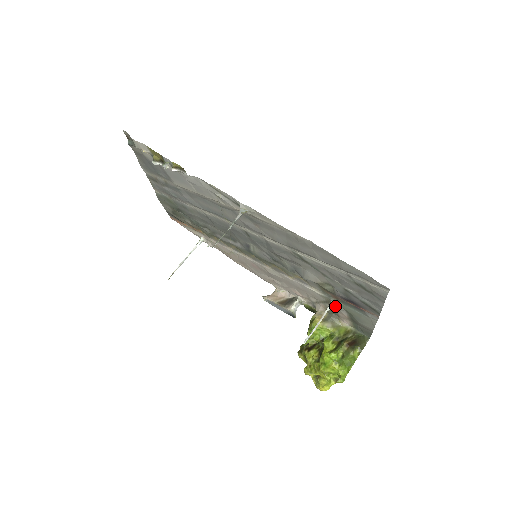
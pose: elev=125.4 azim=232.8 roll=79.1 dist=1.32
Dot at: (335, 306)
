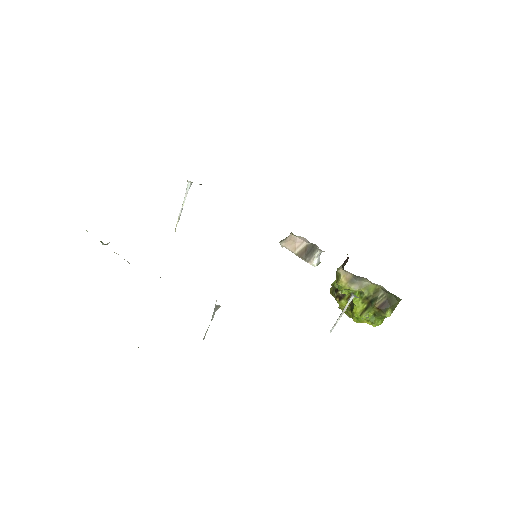
Dot at: occluded
